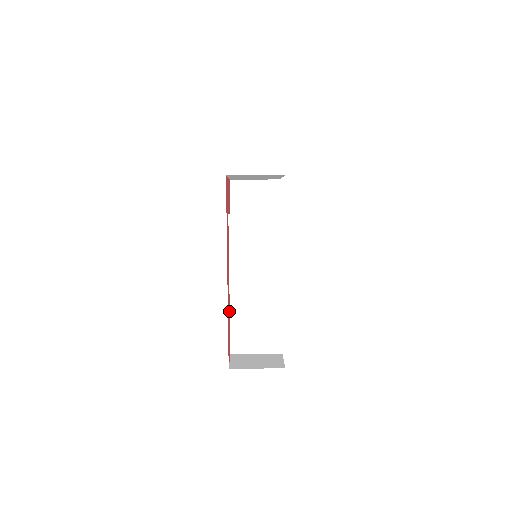
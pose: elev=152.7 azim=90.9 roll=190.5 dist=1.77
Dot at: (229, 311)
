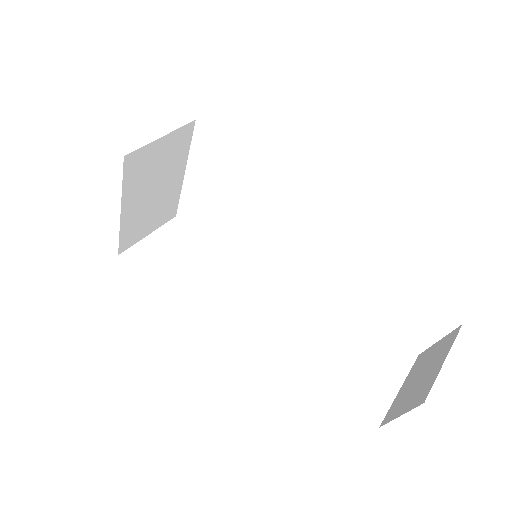
Dot at: occluded
